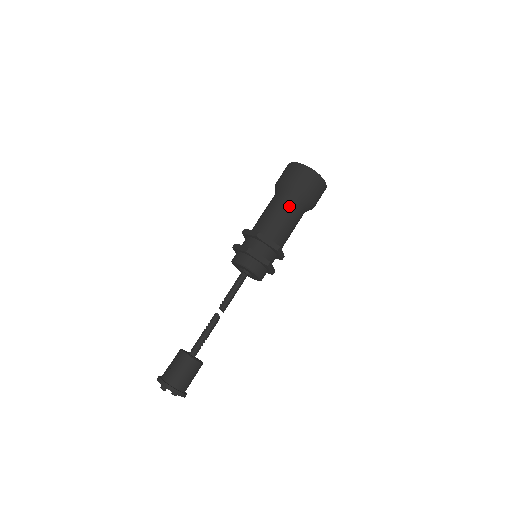
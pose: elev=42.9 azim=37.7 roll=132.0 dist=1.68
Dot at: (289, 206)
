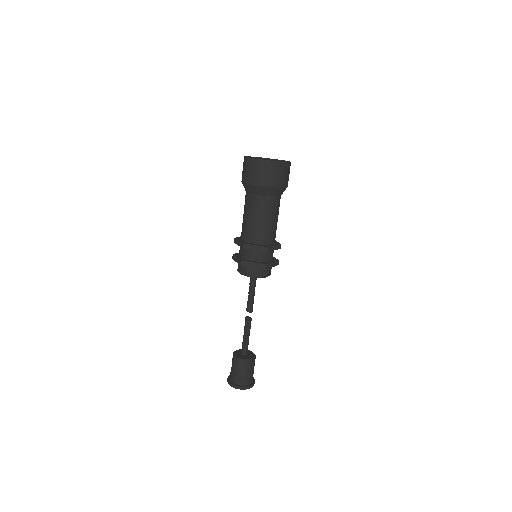
Dot at: (259, 205)
